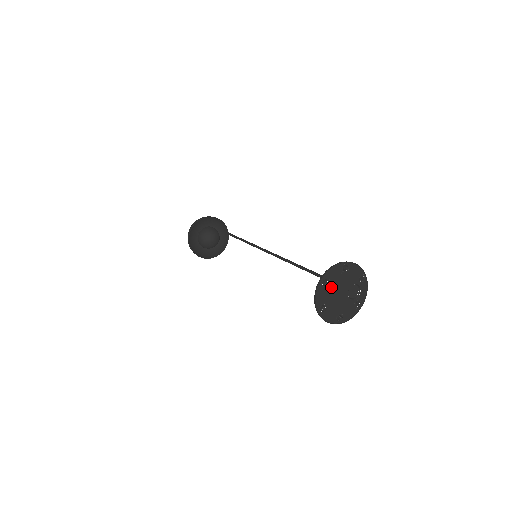
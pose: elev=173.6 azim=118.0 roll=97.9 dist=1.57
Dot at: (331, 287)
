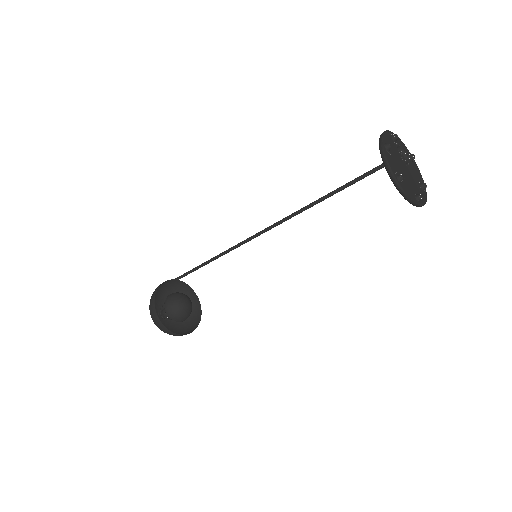
Dot at: occluded
